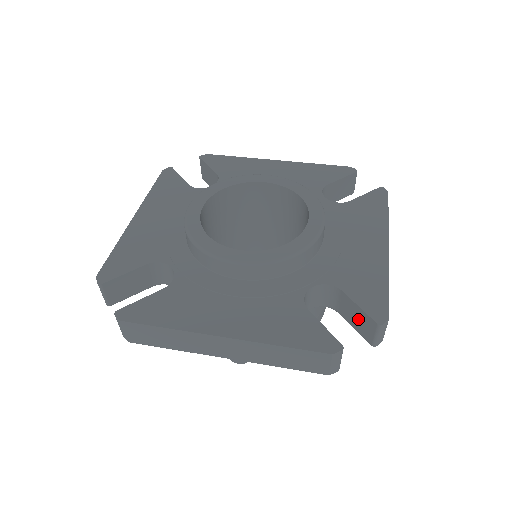
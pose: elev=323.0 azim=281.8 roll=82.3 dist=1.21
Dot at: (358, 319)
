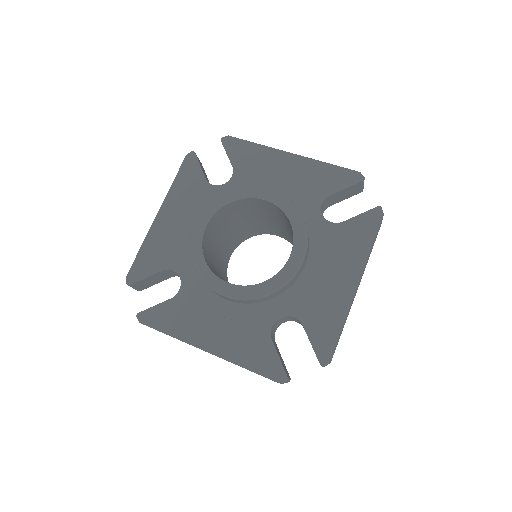
Dot at: occluded
